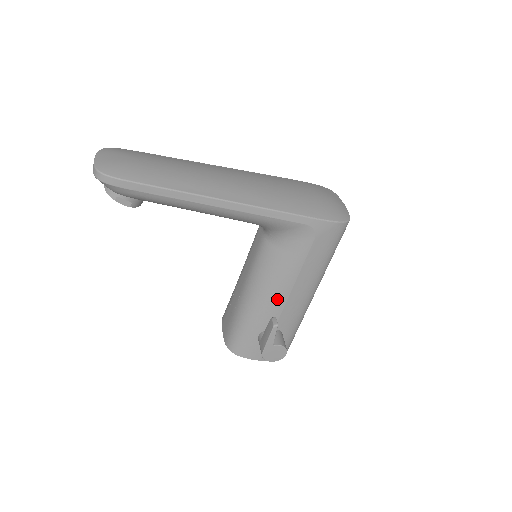
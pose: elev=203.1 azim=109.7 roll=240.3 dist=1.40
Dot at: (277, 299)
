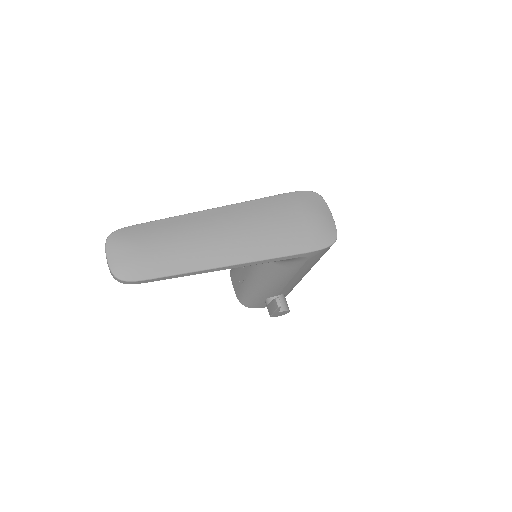
Dot at: (278, 286)
